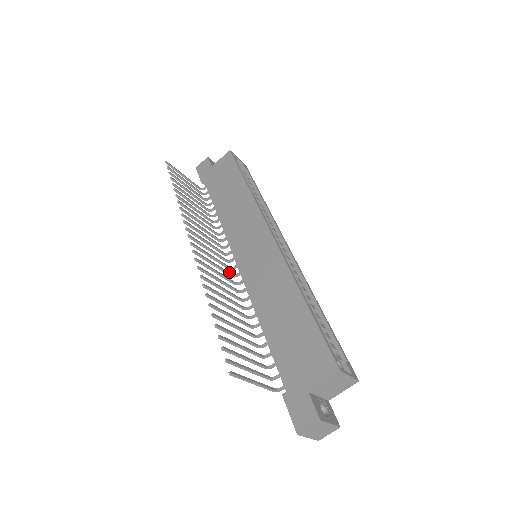
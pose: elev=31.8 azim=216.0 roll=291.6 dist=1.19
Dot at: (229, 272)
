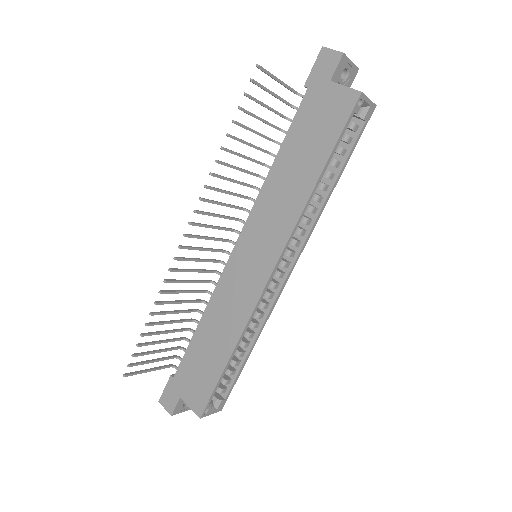
Dot at: (221, 250)
